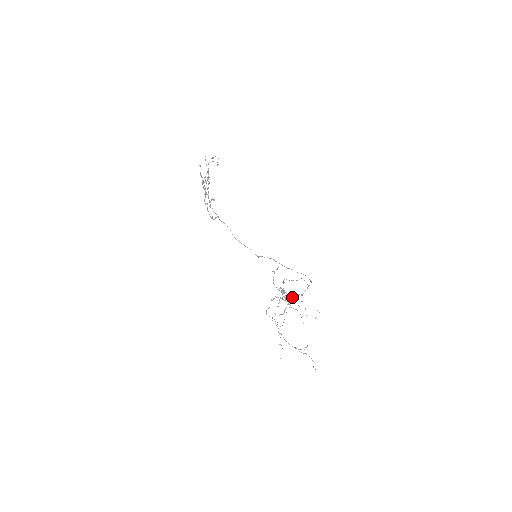
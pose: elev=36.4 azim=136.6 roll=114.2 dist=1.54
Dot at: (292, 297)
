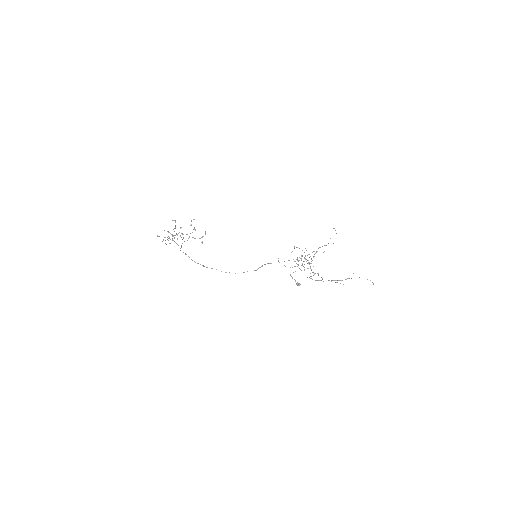
Dot at: (308, 263)
